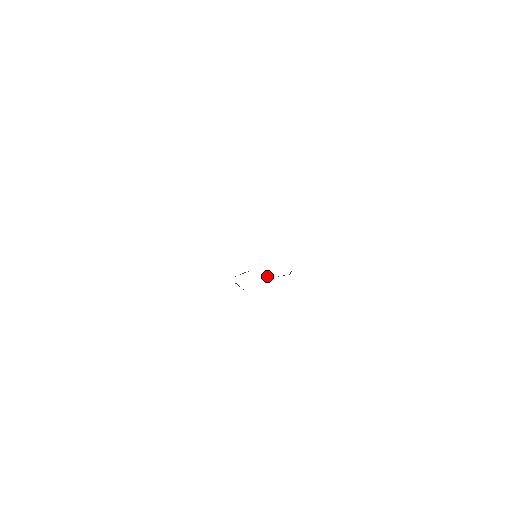
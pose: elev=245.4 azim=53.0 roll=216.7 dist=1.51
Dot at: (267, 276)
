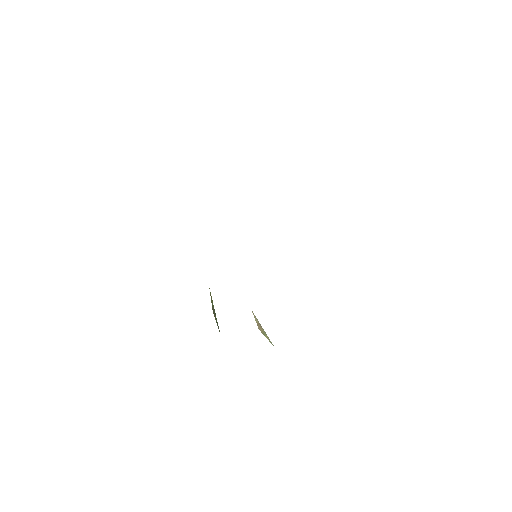
Dot at: (263, 331)
